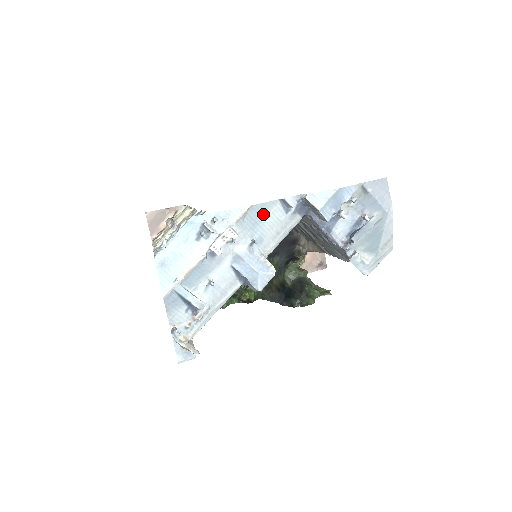
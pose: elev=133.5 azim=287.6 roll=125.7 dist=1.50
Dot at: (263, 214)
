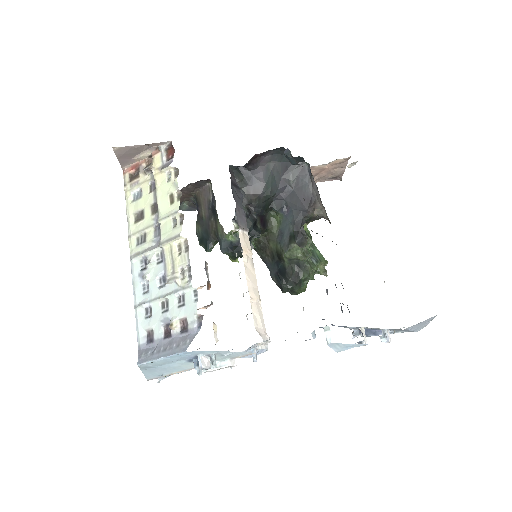
Dot at: occluded
